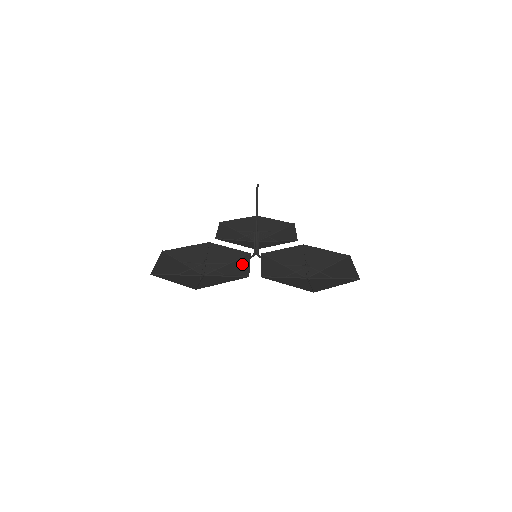
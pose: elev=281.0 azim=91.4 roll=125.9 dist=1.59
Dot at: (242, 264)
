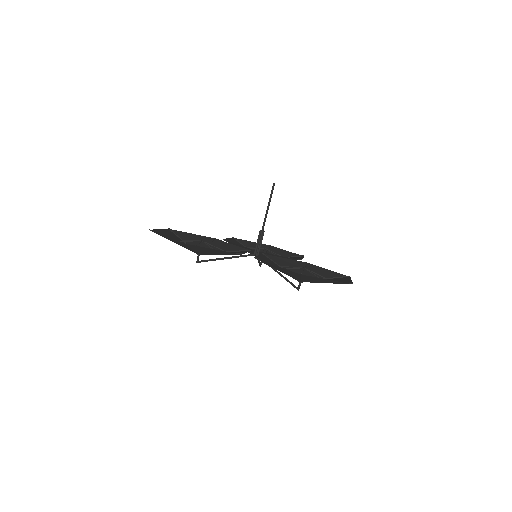
Dot at: (239, 252)
